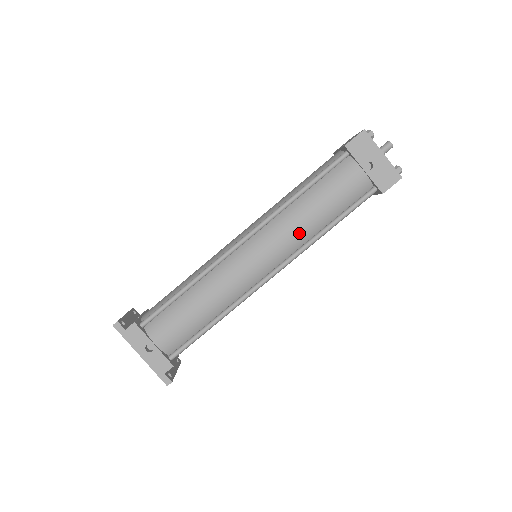
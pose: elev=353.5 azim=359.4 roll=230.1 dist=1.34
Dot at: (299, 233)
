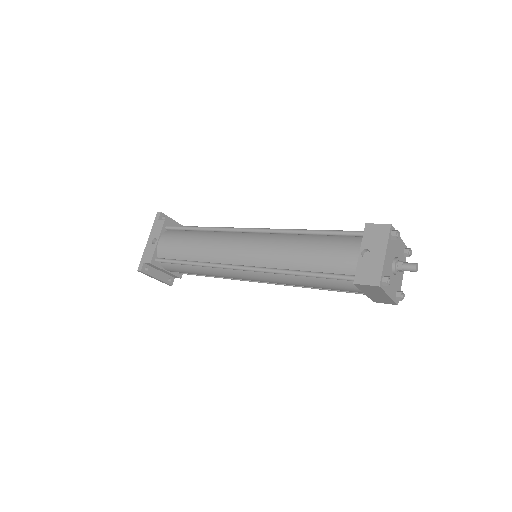
Dot at: (279, 256)
